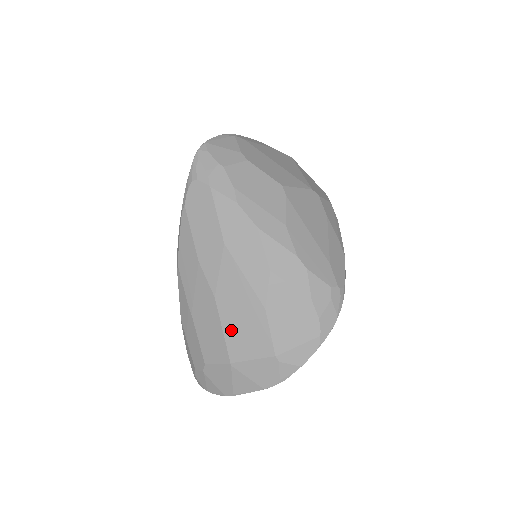
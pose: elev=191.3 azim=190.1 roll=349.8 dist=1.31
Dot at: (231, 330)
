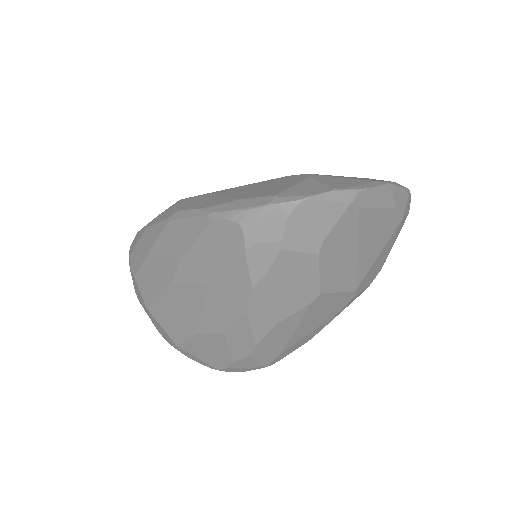
Dot at: (163, 305)
